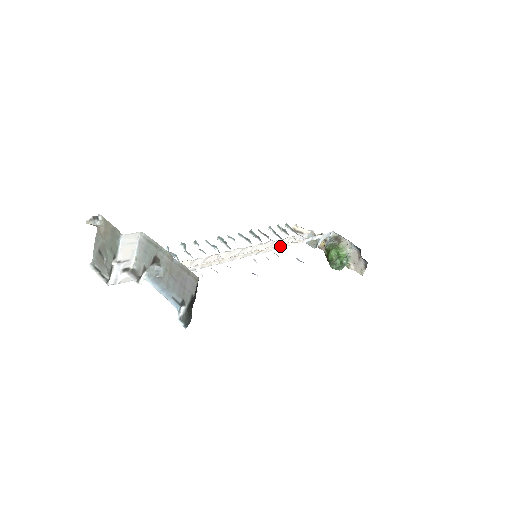
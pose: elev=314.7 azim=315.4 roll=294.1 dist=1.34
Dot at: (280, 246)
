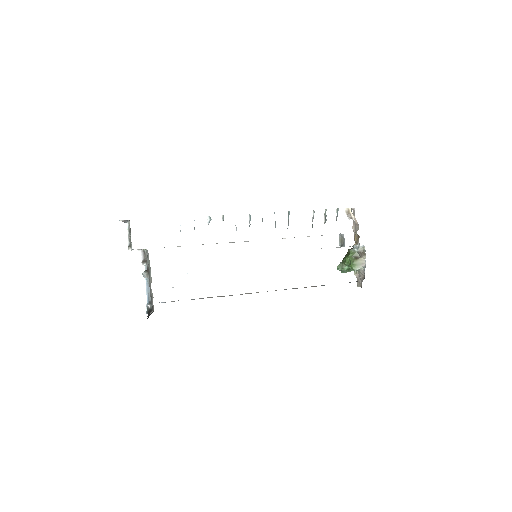
Dot at: occluded
